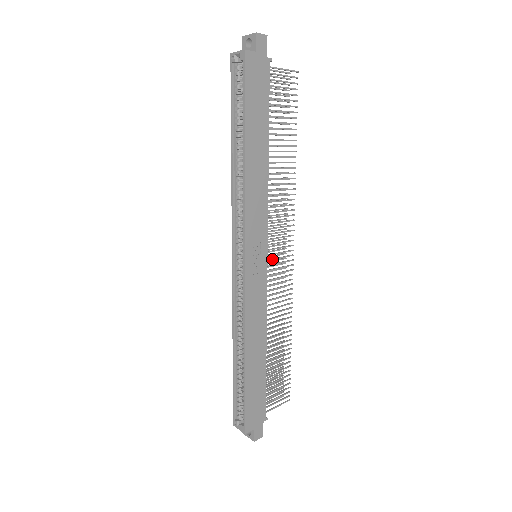
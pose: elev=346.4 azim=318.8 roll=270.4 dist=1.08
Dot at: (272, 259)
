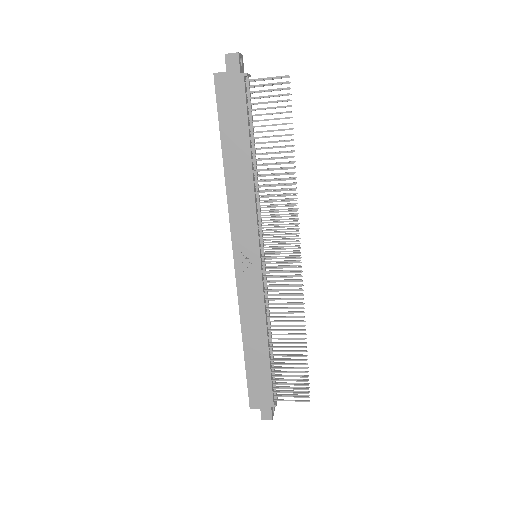
Dot at: (271, 261)
